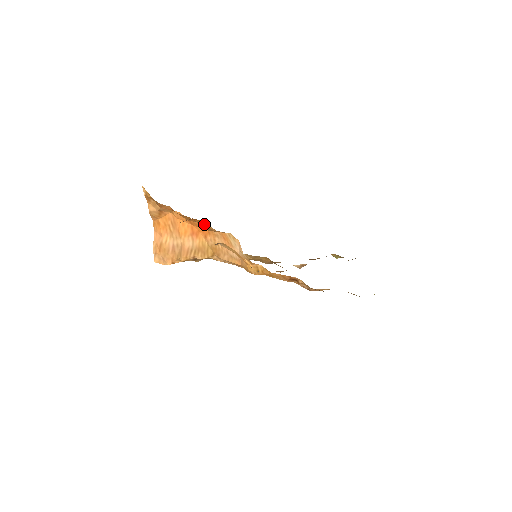
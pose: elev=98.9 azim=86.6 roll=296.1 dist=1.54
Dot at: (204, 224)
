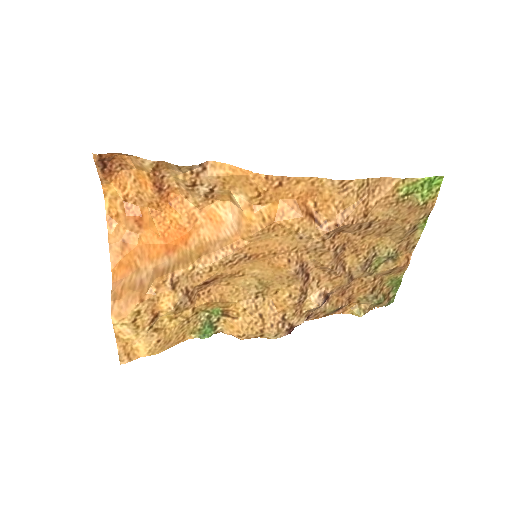
Dot at: (183, 206)
